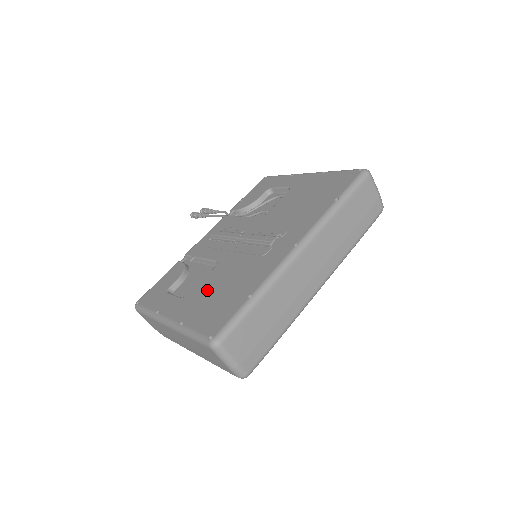
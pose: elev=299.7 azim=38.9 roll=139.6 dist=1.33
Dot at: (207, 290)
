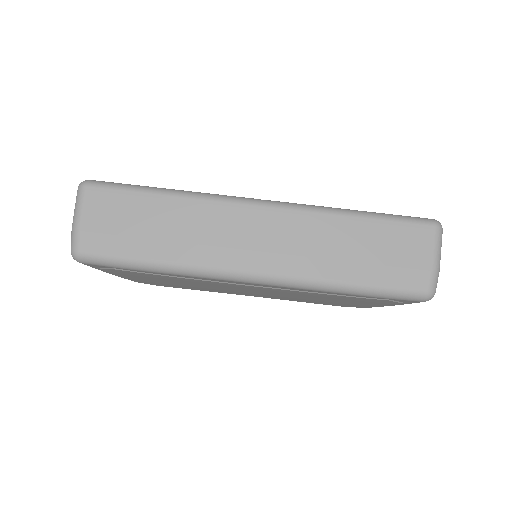
Dot at: occluded
